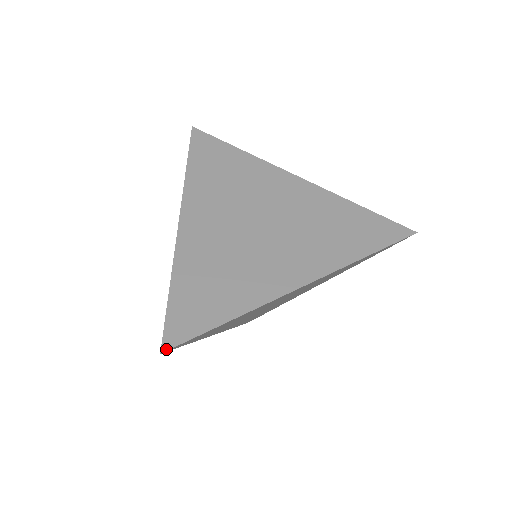
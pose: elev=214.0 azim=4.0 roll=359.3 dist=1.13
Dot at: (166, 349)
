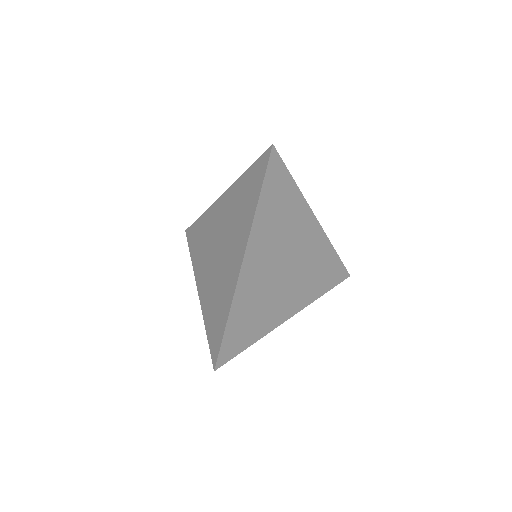
Dot at: occluded
